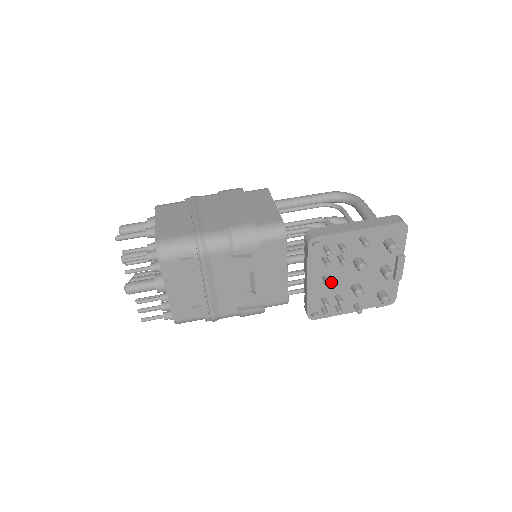
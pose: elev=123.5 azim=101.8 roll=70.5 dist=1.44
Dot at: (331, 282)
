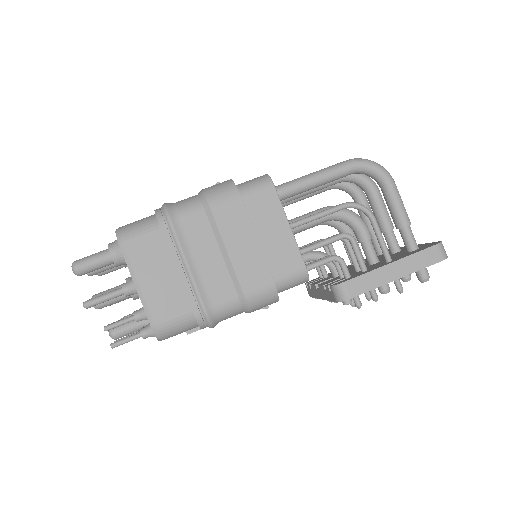
Dot at: occluded
